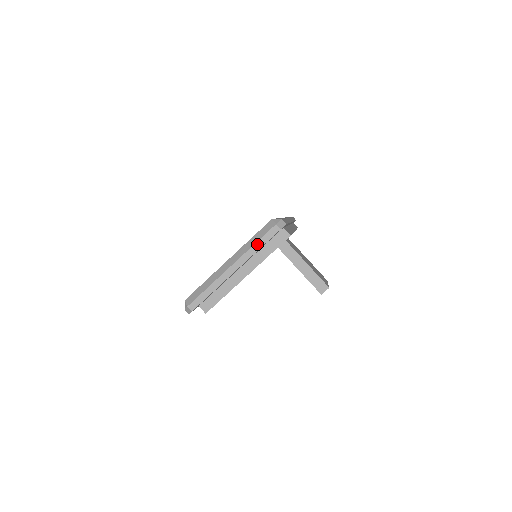
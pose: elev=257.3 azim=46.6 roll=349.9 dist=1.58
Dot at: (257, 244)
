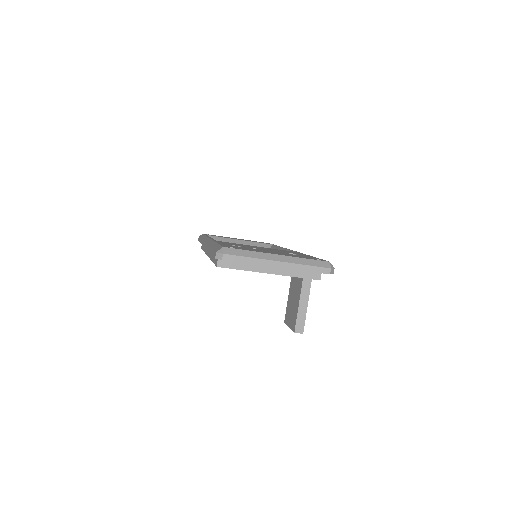
Dot at: (308, 267)
